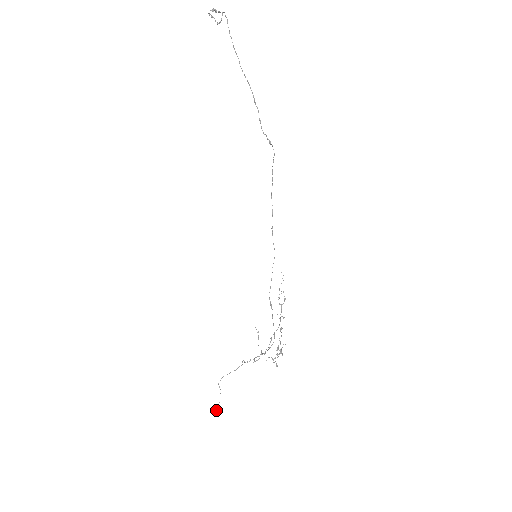
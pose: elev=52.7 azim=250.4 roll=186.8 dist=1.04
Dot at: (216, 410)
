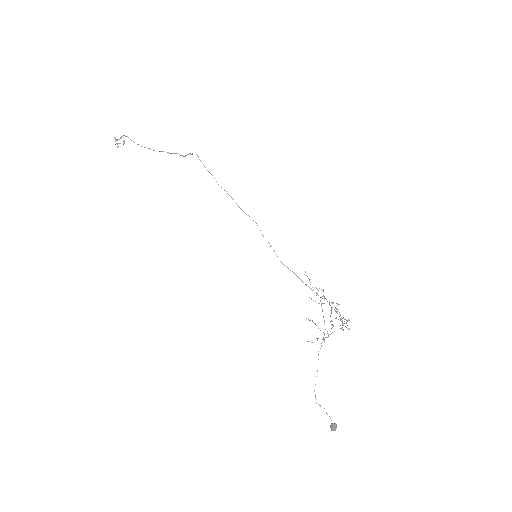
Dot at: (332, 429)
